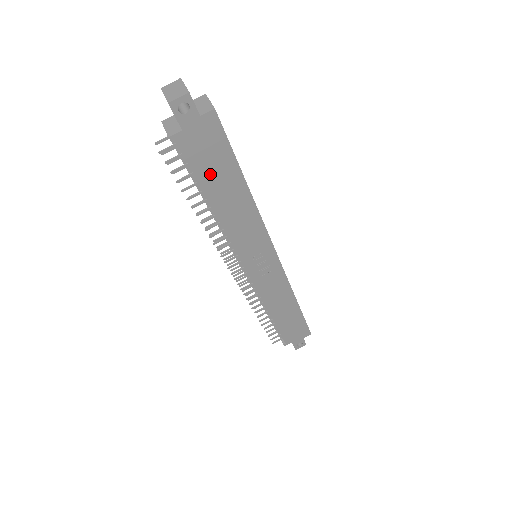
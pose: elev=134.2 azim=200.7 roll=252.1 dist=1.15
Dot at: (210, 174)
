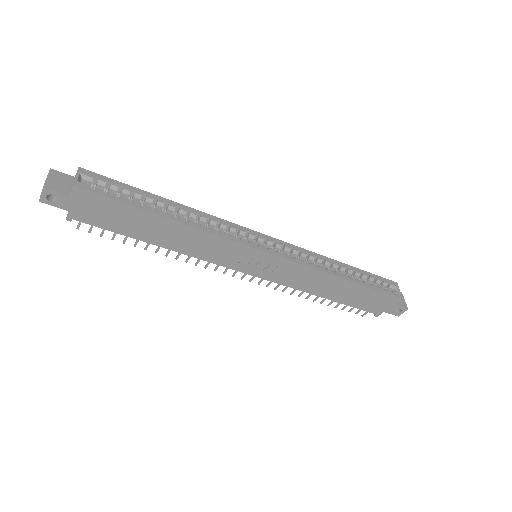
Dot at: (125, 226)
